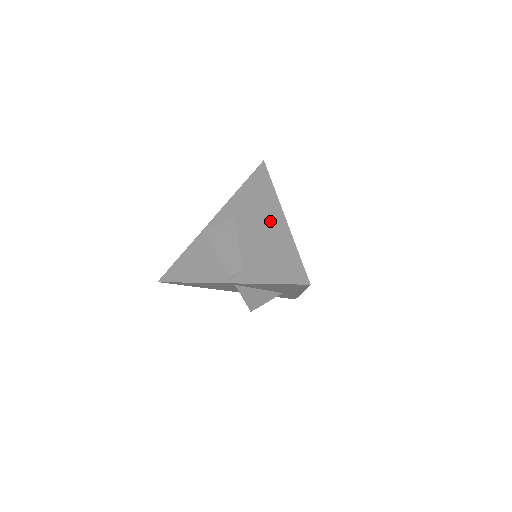
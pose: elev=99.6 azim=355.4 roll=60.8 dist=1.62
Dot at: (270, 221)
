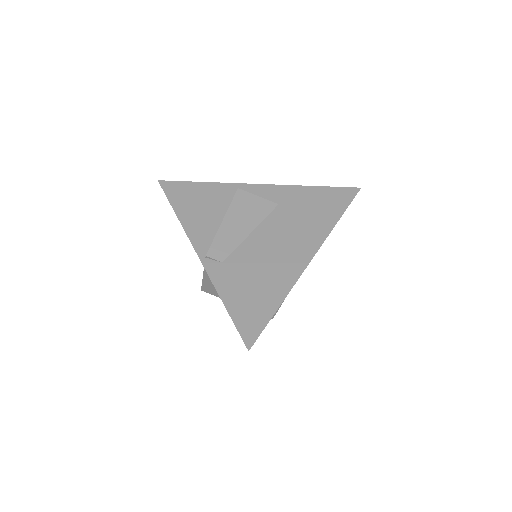
Dot at: (295, 250)
